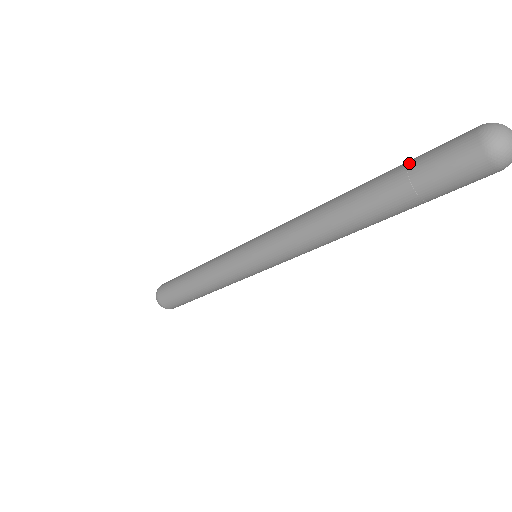
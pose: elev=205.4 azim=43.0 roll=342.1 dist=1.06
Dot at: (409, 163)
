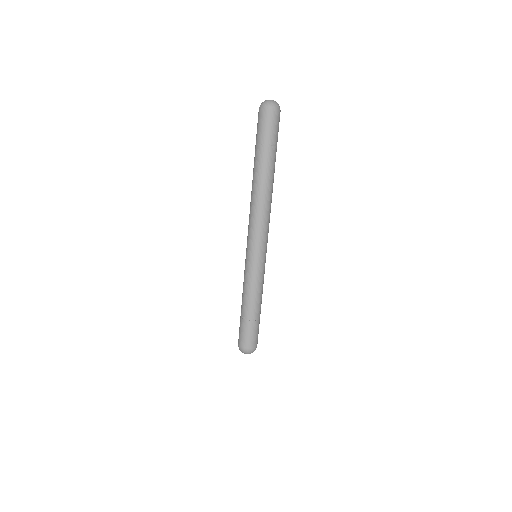
Dot at: occluded
